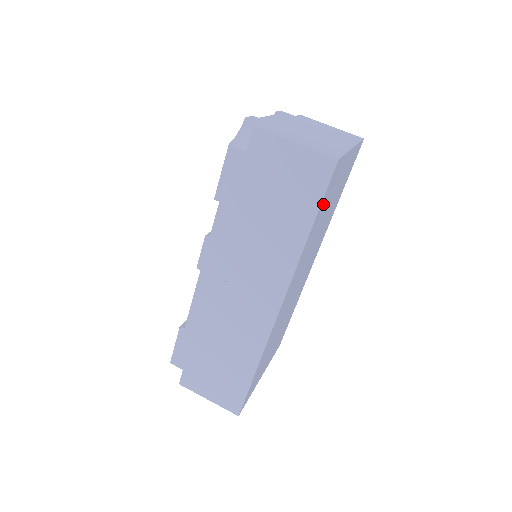
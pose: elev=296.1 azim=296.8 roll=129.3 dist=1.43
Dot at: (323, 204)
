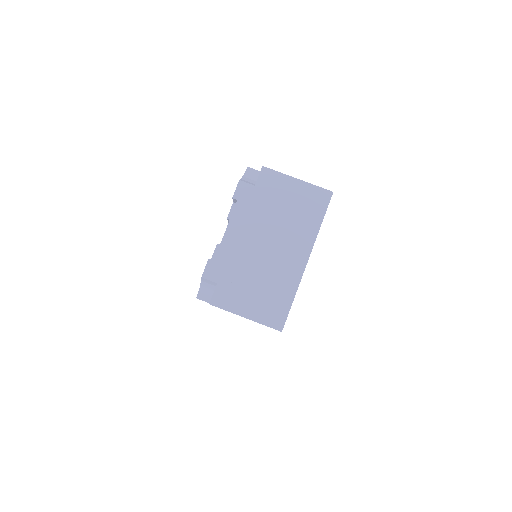
Dot at: occluded
